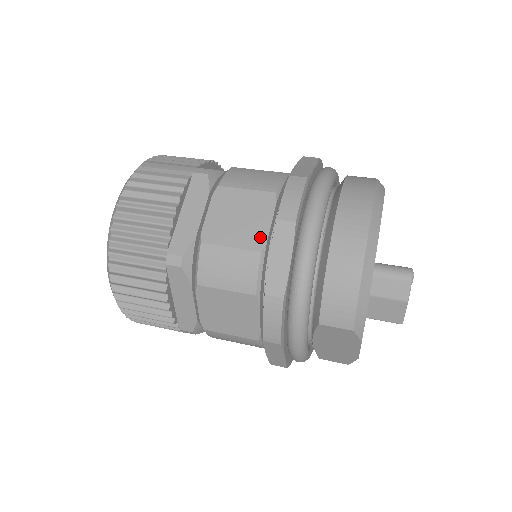
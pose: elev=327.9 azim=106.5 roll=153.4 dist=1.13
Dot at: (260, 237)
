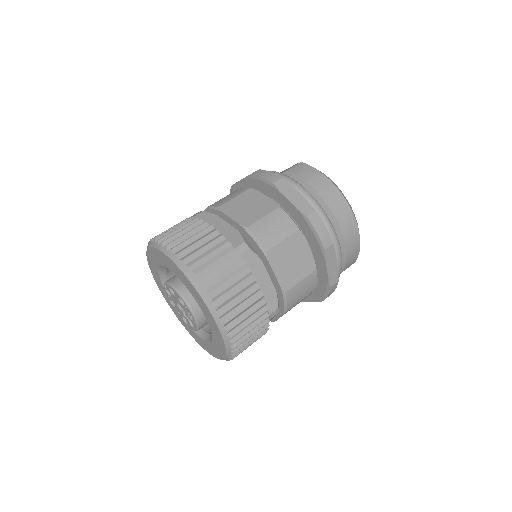
Dot at: (310, 262)
